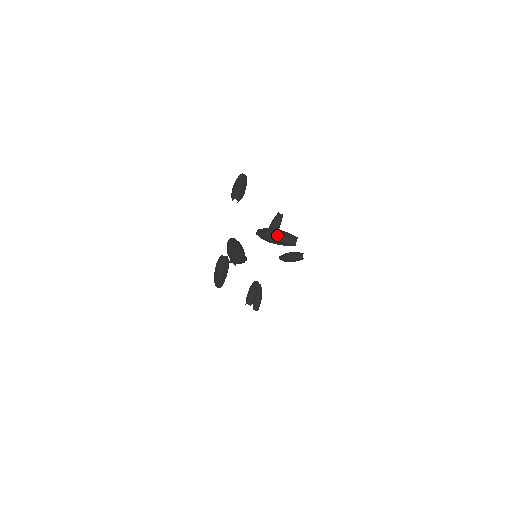
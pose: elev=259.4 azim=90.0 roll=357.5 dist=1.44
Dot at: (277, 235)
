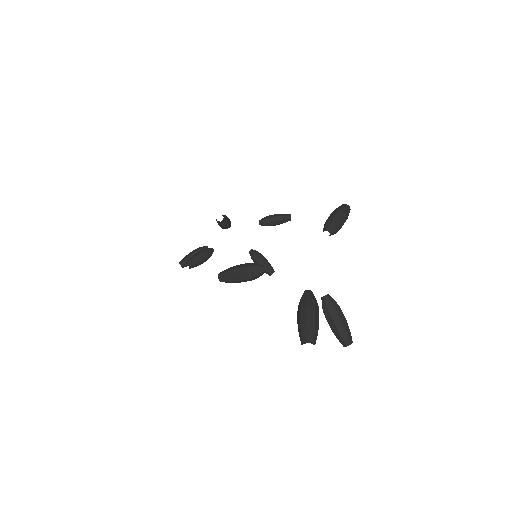
Dot at: (342, 323)
